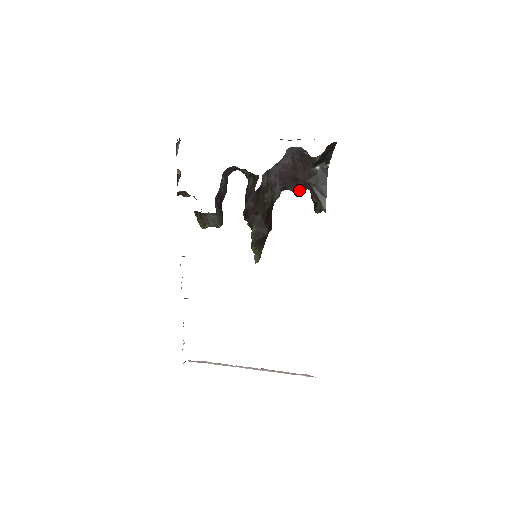
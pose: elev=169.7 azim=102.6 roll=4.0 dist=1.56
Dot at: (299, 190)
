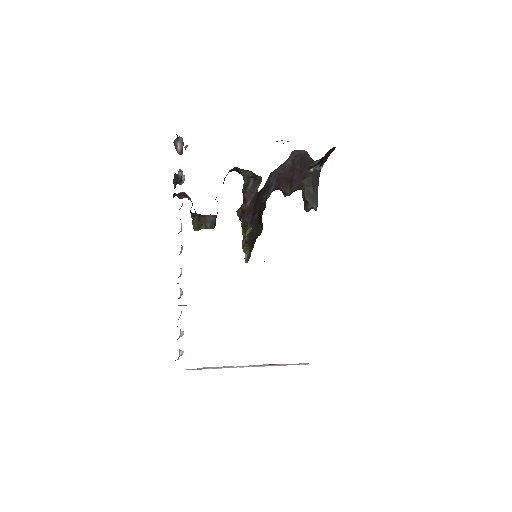
Dot at: (291, 190)
